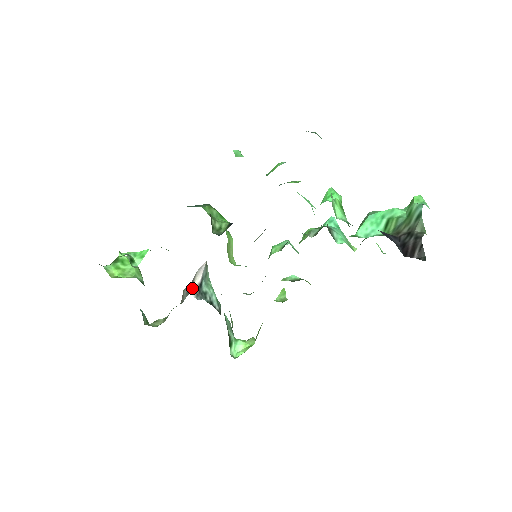
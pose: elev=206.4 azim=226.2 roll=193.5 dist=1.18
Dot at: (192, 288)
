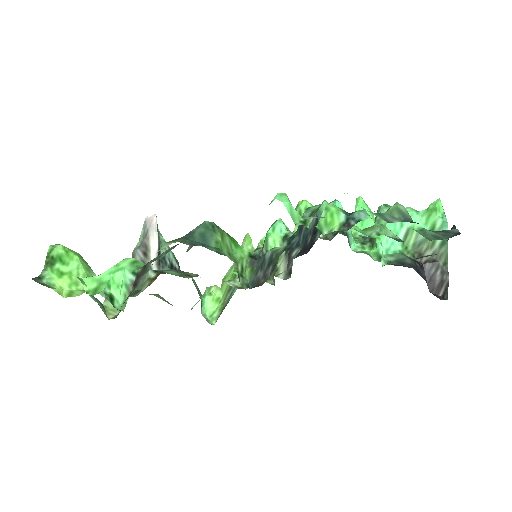
Dot at: occluded
